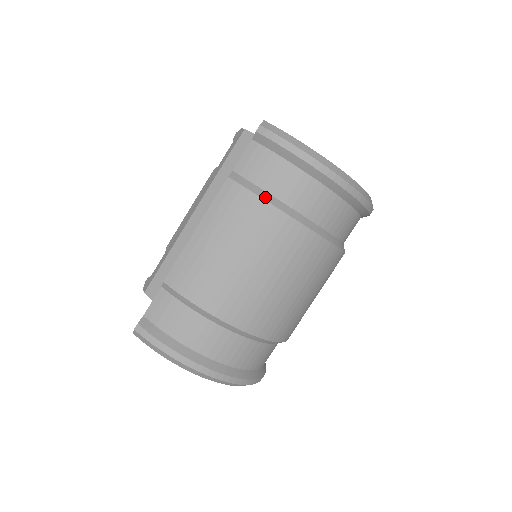
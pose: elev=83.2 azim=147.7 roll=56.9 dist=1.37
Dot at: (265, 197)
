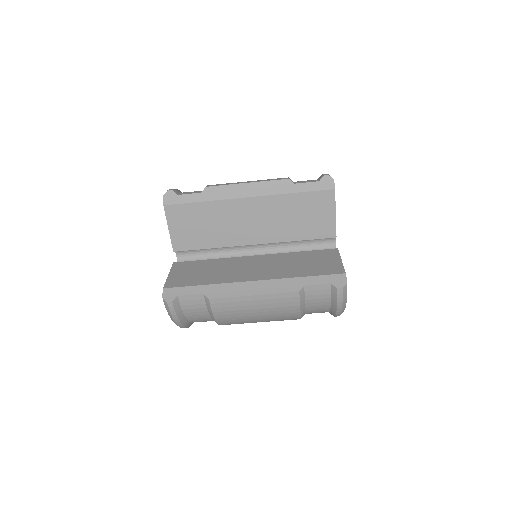
Dot at: (302, 310)
